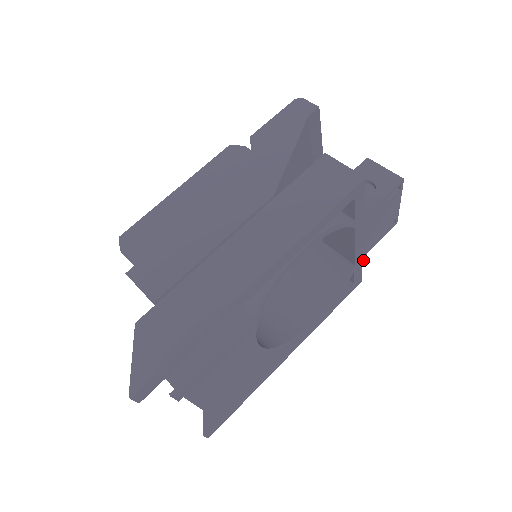
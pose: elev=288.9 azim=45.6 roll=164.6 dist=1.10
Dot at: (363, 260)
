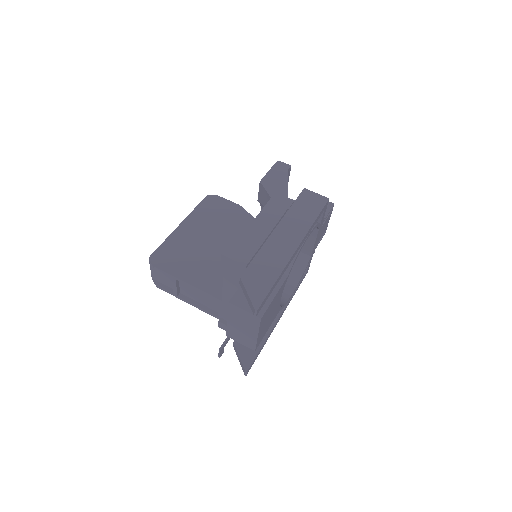
Dot at: occluded
